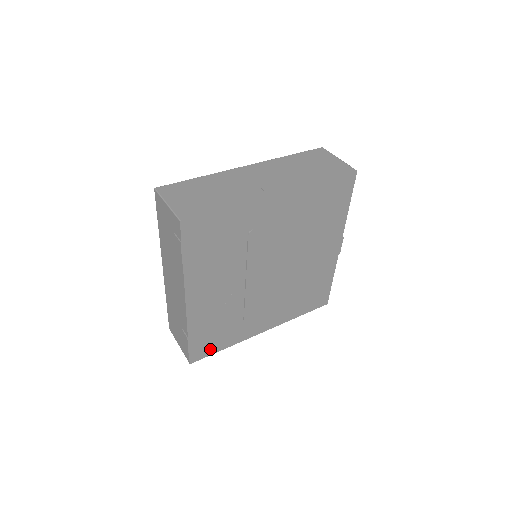
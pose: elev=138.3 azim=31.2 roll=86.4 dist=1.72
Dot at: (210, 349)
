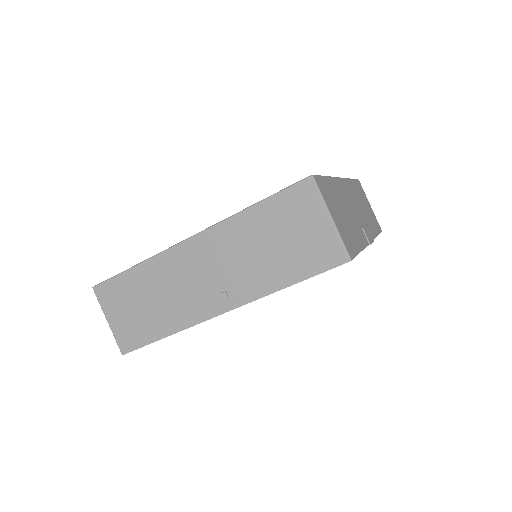
Dot at: occluded
